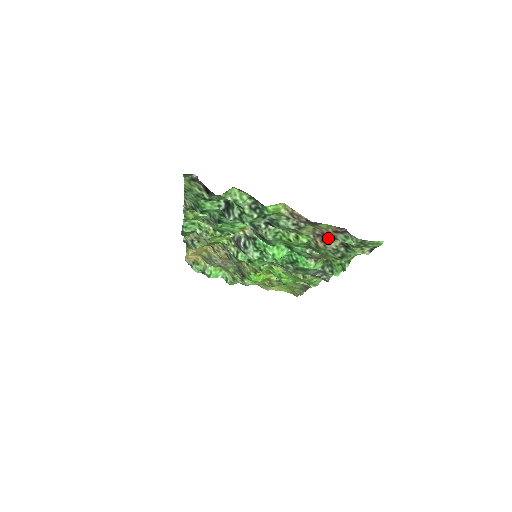
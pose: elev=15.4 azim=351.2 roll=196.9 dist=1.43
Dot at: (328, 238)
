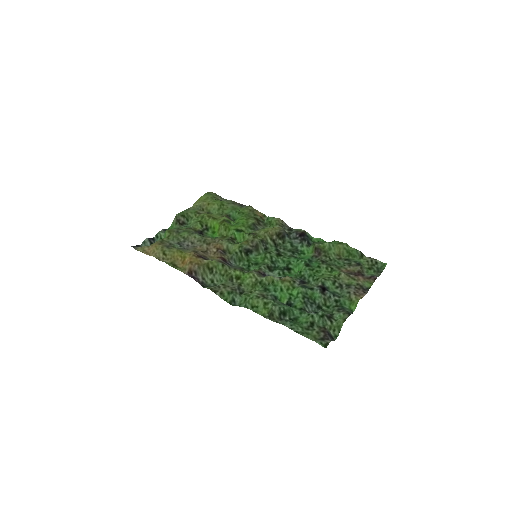
Dot at: (356, 273)
